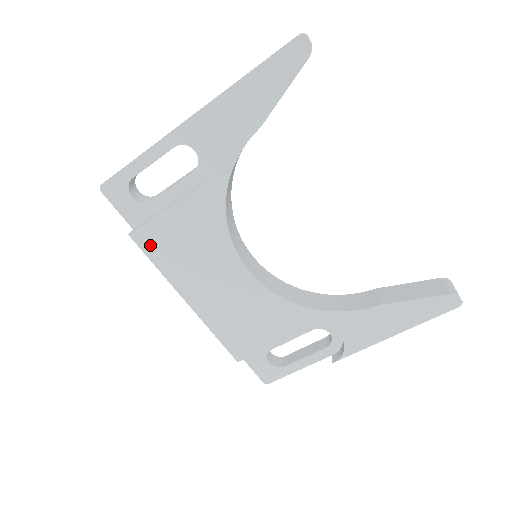
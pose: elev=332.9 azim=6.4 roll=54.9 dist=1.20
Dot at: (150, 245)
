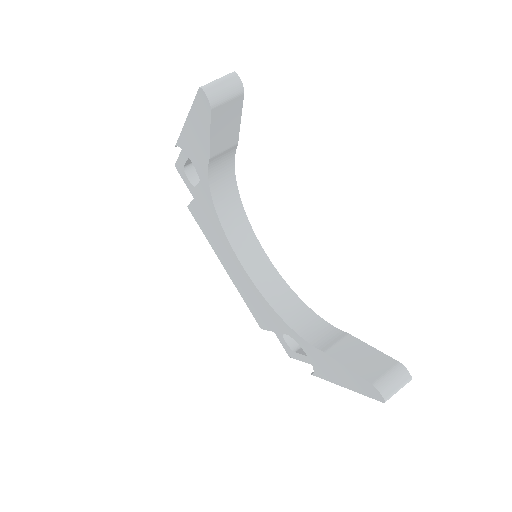
Dot at: (197, 219)
